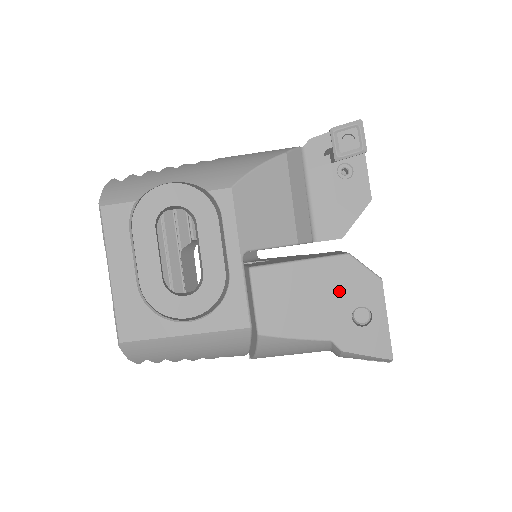
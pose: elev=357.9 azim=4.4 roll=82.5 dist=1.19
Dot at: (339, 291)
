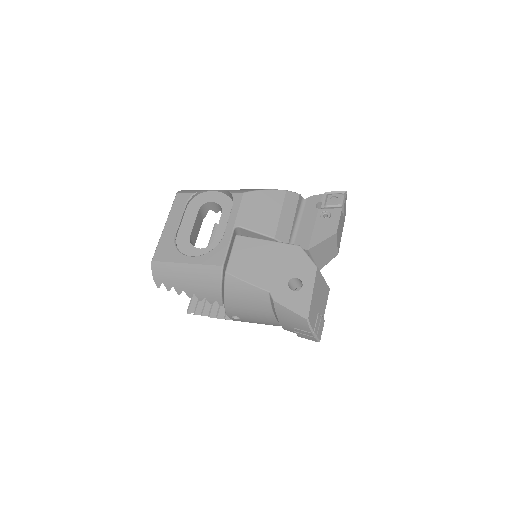
Dot at: (285, 264)
